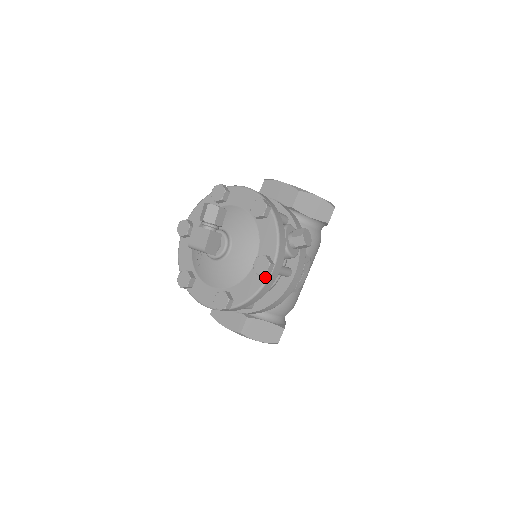
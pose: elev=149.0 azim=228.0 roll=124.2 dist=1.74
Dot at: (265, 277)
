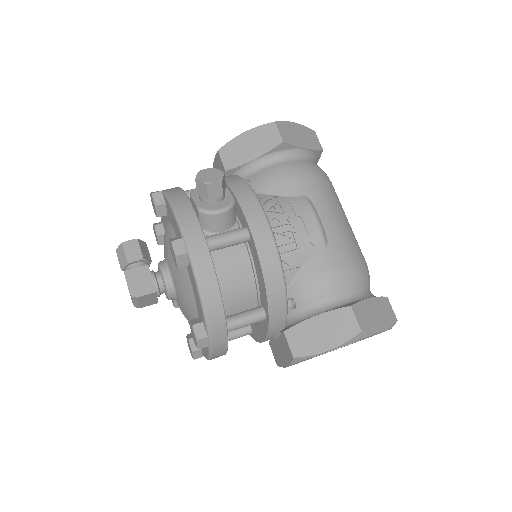
Dot at: (189, 262)
